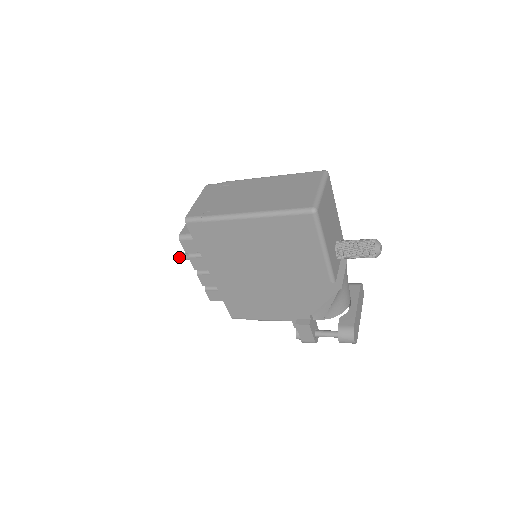
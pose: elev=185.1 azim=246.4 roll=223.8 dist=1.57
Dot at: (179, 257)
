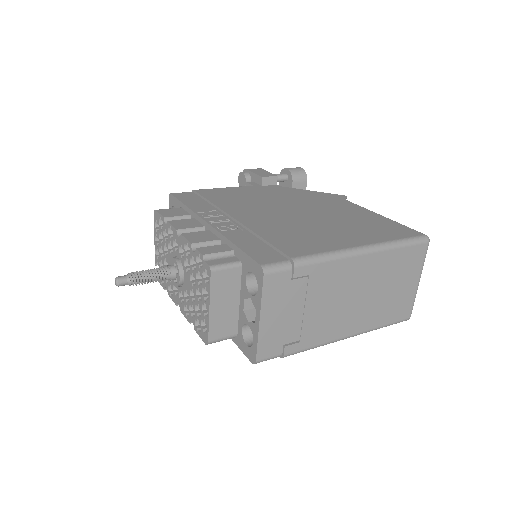
Dot at: occluded
